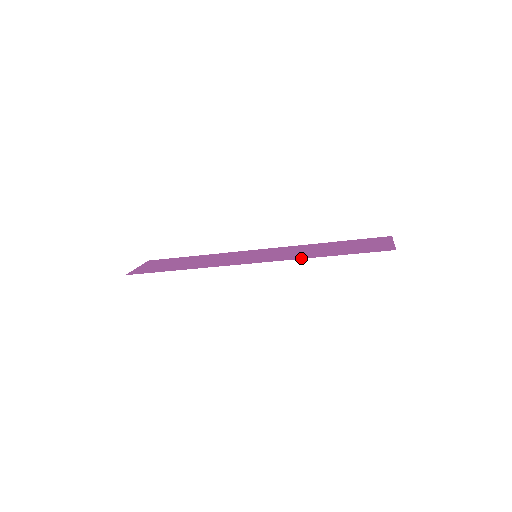
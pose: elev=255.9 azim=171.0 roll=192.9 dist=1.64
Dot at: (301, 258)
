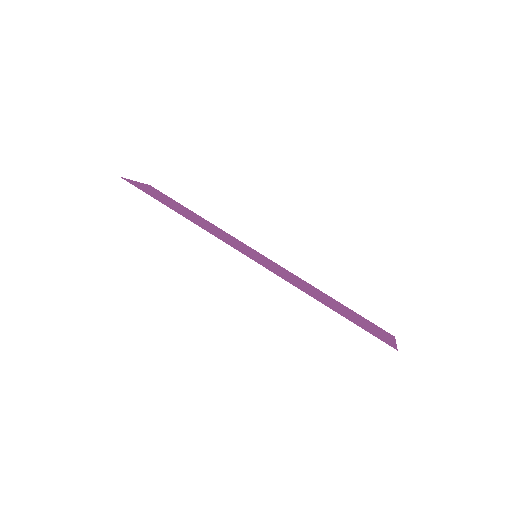
Dot at: (300, 289)
